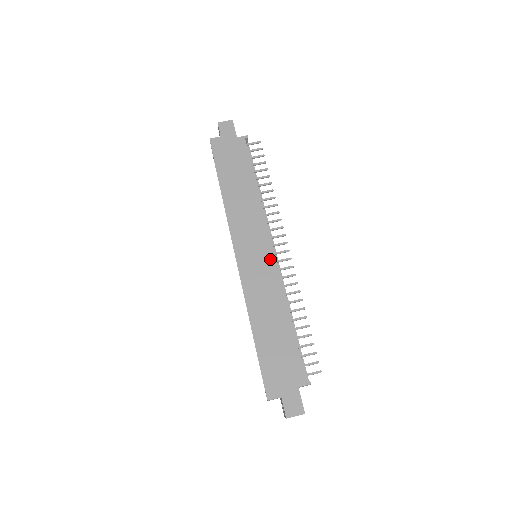
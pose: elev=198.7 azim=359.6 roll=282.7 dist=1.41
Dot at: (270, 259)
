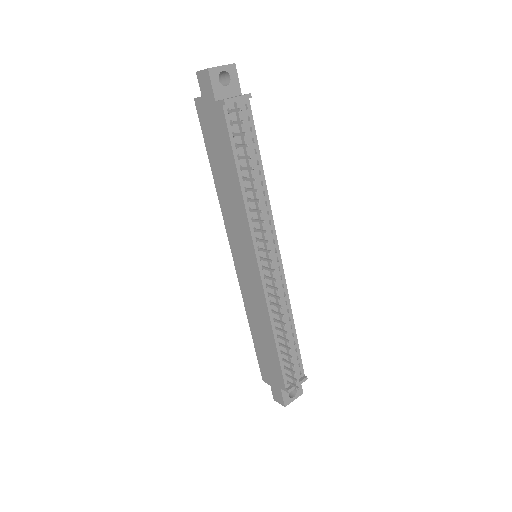
Dot at: (256, 274)
